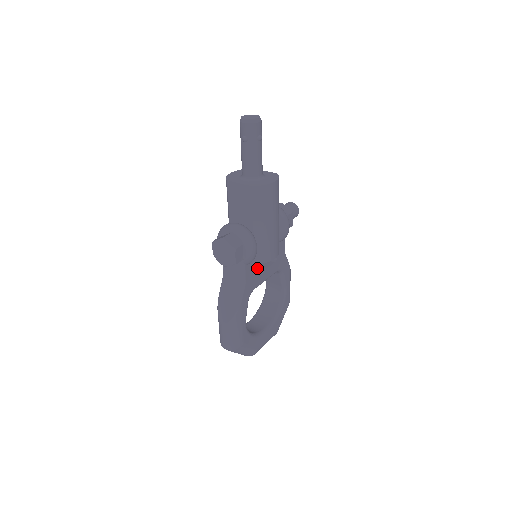
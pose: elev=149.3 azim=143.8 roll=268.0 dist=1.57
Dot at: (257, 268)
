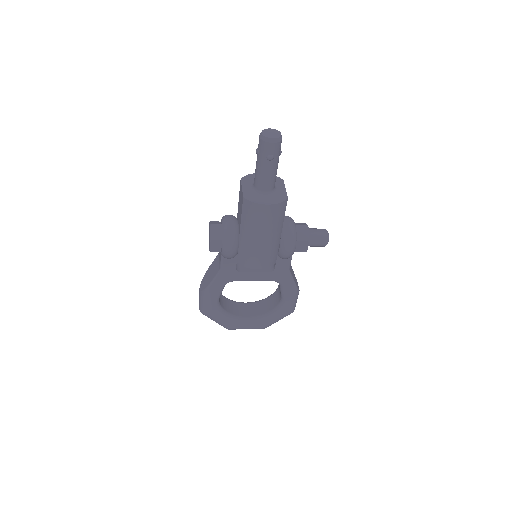
Dot at: occluded
